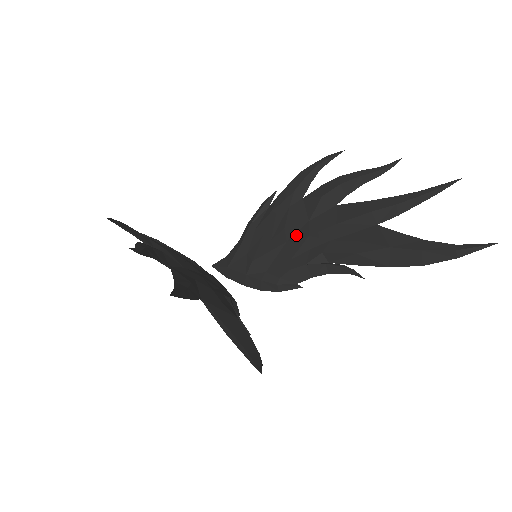
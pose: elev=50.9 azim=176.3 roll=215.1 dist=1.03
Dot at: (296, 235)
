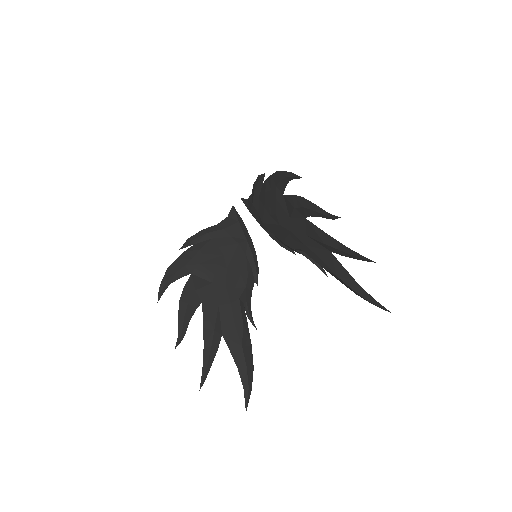
Dot at: (284, 224)
